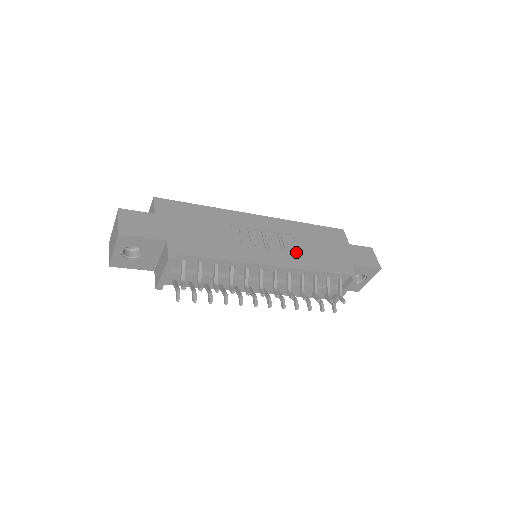
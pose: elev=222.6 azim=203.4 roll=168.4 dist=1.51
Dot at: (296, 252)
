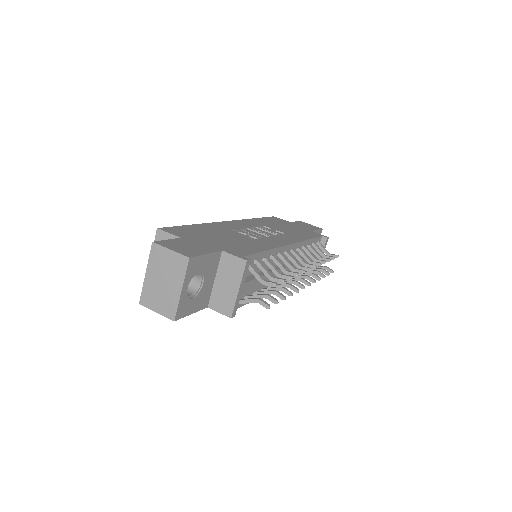
Dot at: (284, 233)
